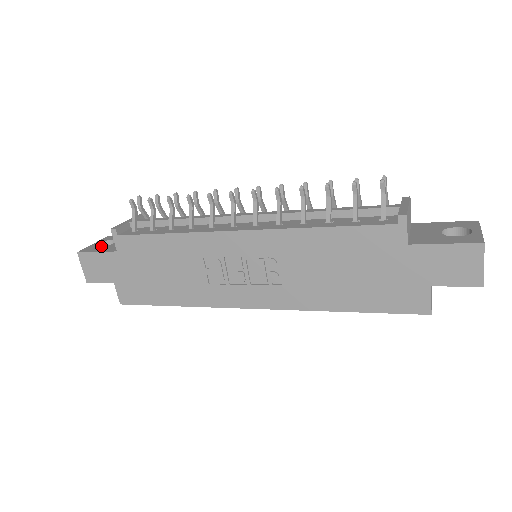
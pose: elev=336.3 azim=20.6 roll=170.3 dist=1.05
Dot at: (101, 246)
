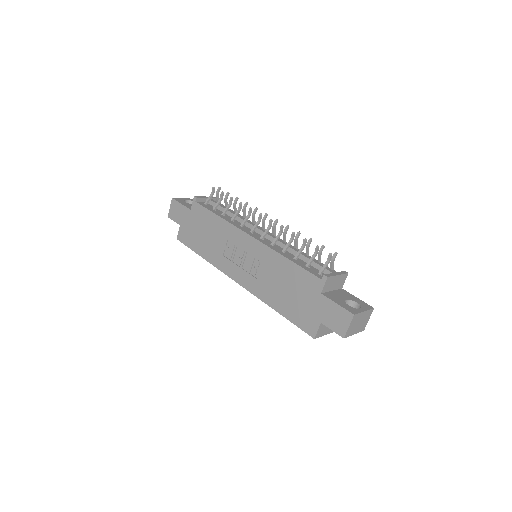
Dot at: (187, 202)
